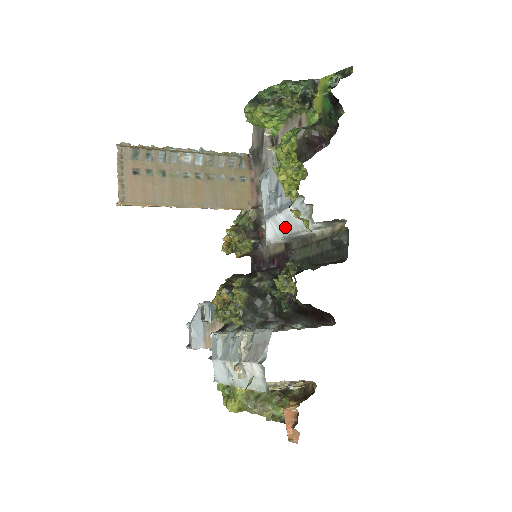
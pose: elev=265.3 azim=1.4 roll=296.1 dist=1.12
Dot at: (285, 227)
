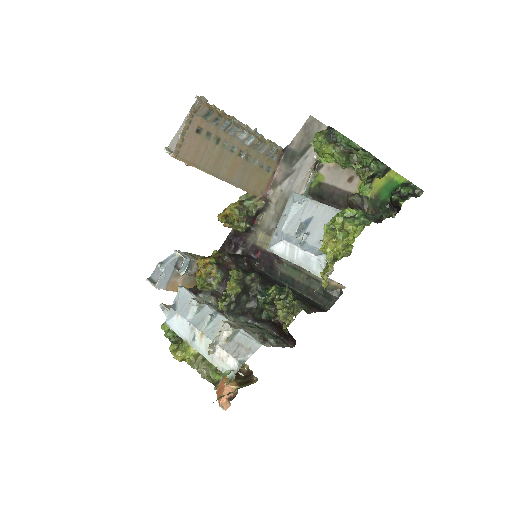
Dot at: (298, 259)
